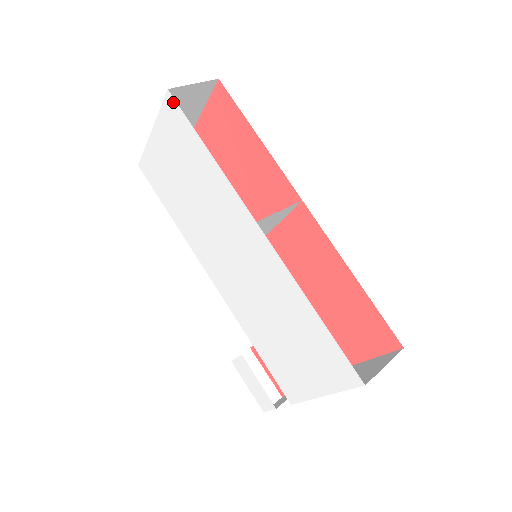
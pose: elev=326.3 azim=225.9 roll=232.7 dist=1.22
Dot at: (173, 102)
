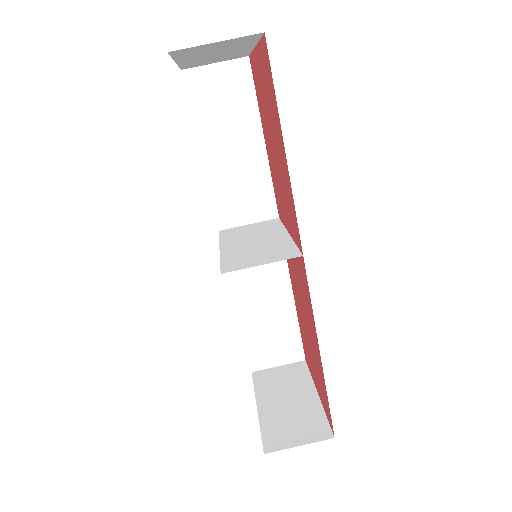
Dot at: occluded
